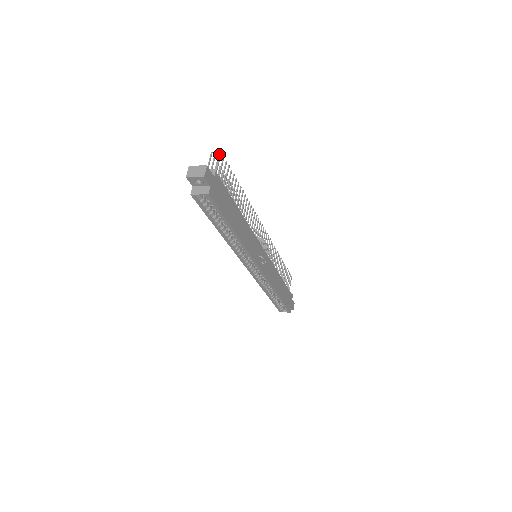
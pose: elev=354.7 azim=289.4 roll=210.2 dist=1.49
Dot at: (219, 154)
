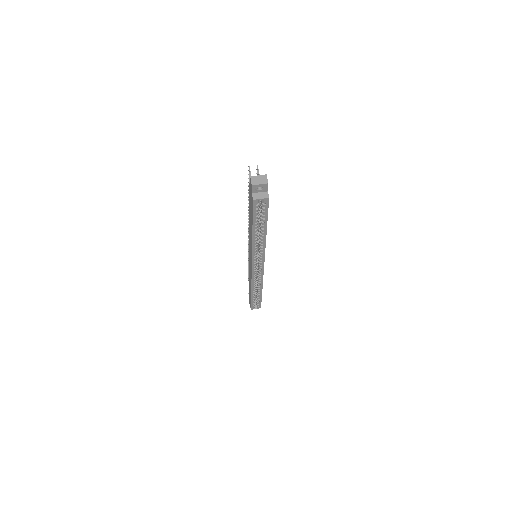
Dot at: (257, 167)
